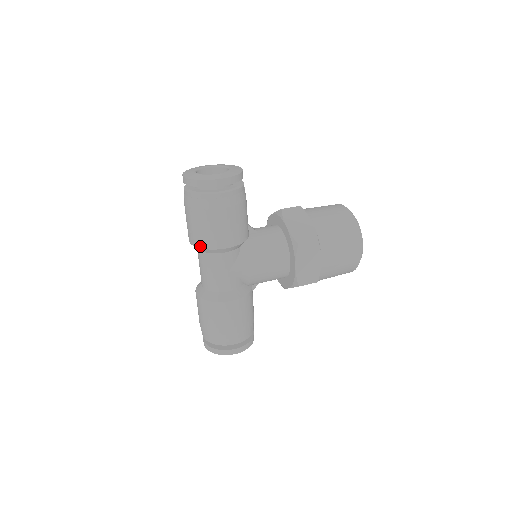
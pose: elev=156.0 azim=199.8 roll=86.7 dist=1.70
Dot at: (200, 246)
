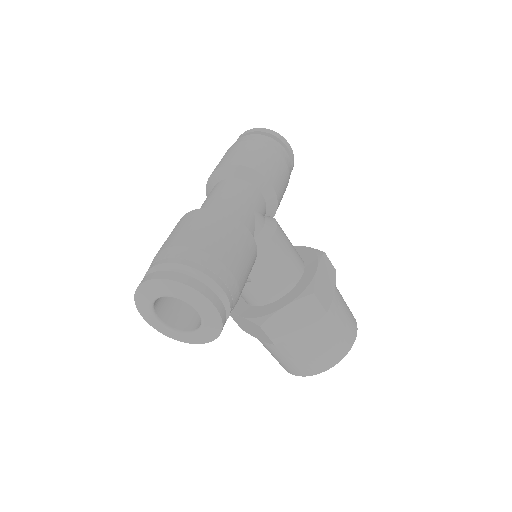
Dot at: (245, 164)
